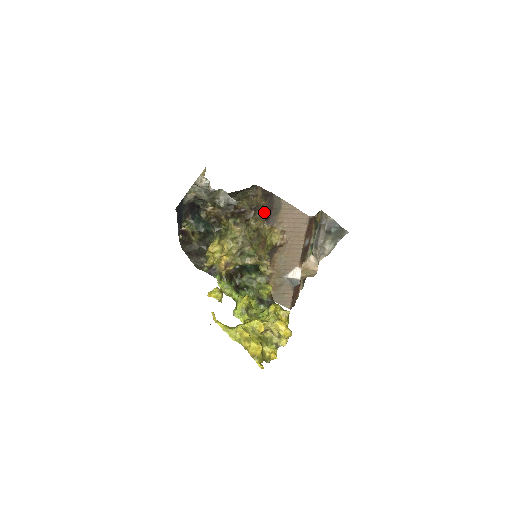
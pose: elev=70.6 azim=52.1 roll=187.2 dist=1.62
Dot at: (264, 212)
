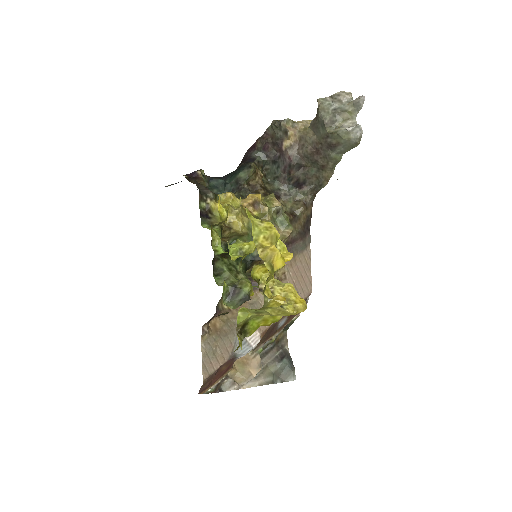
Dot at: (295, 231)
